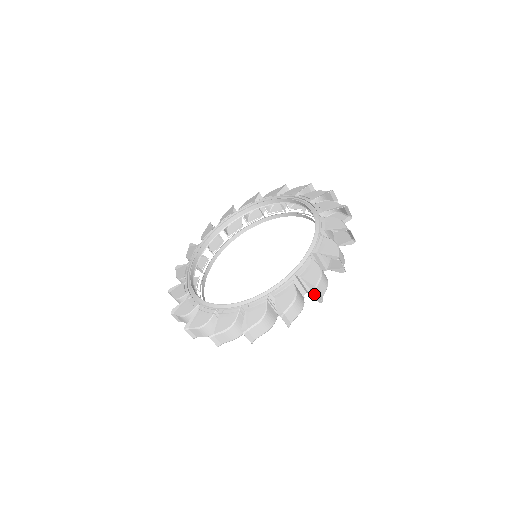
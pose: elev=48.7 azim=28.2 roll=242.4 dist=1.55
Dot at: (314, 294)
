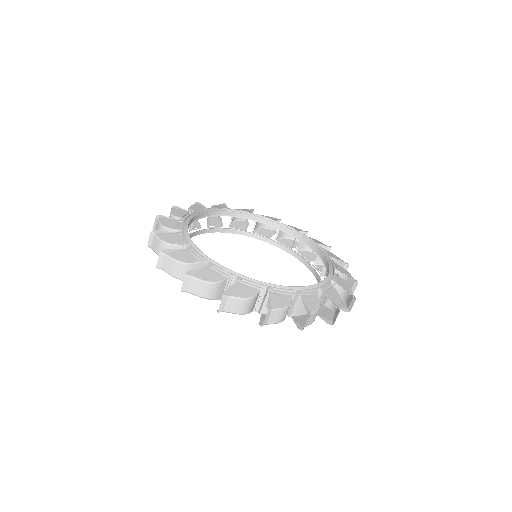
Dot at: occluded
